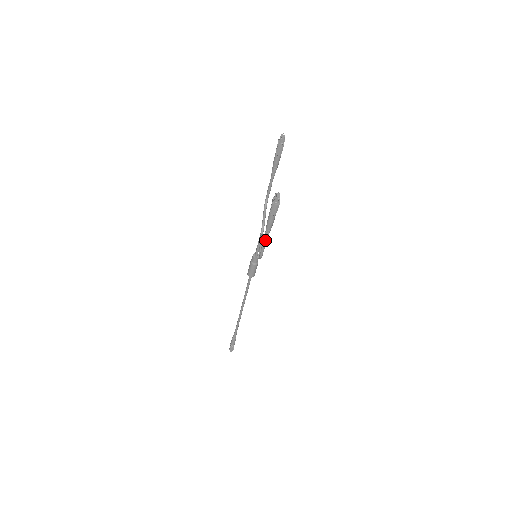
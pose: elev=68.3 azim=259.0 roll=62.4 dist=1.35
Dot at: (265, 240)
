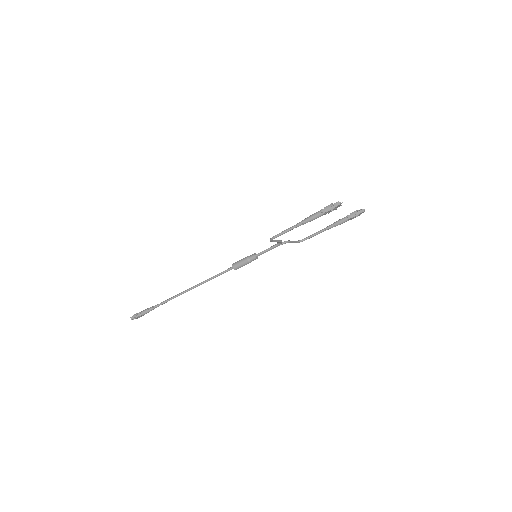
Dot at: (293, 227)
